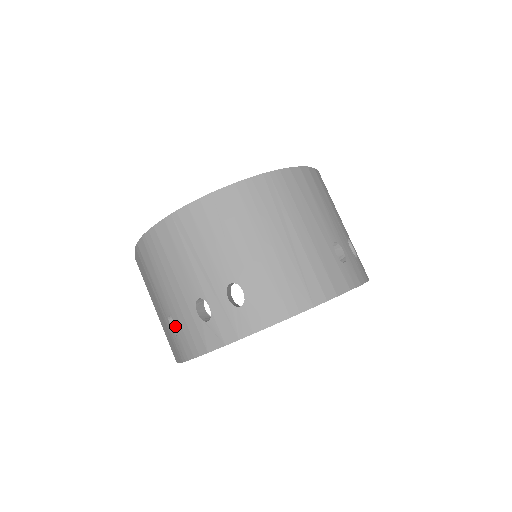
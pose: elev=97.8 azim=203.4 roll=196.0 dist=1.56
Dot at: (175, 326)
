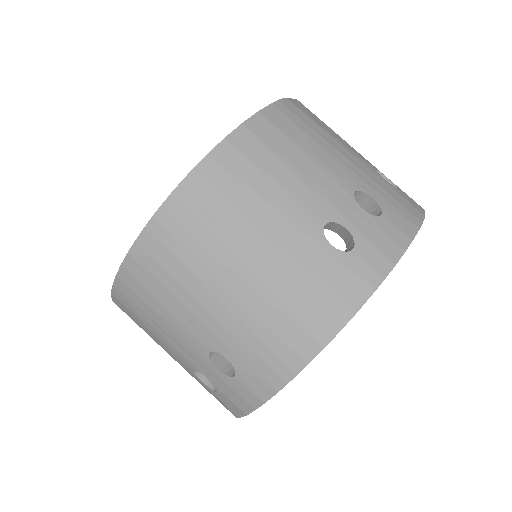
Dot at: occluded
